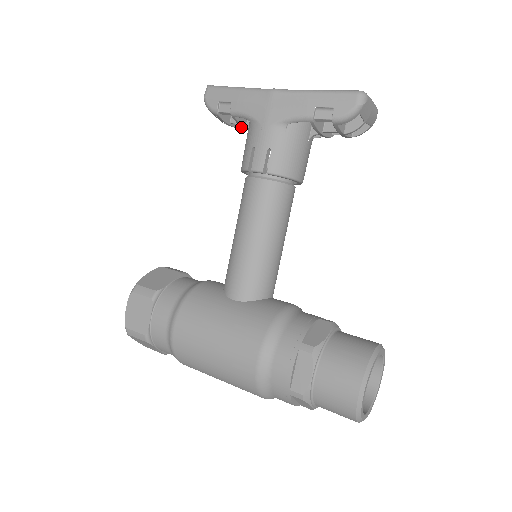
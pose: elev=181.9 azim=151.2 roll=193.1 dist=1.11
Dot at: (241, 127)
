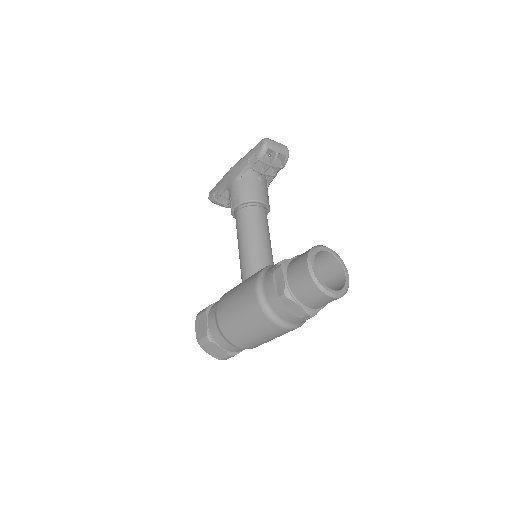
Dot at: occluded
